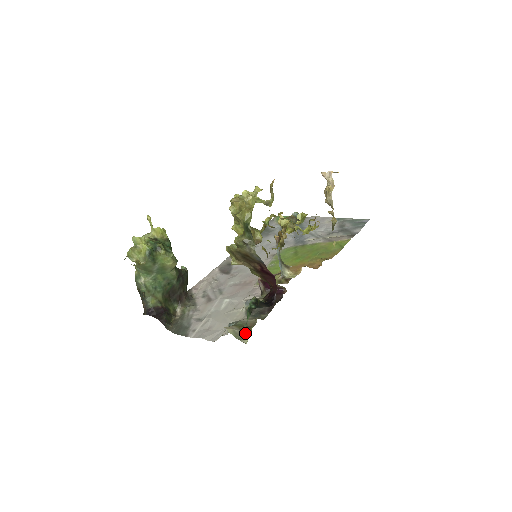
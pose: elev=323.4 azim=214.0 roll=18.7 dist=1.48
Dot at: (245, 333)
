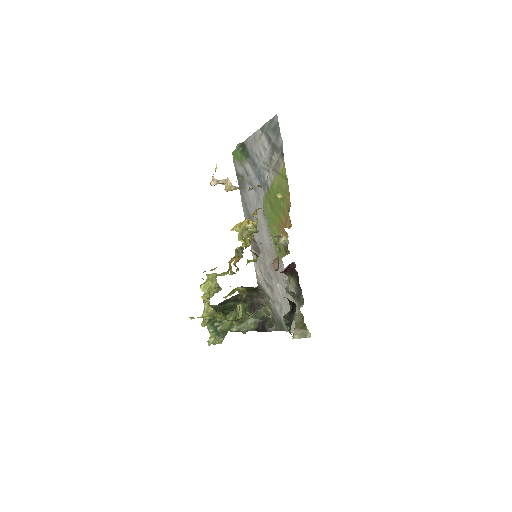
Dot at: (304, 329)
